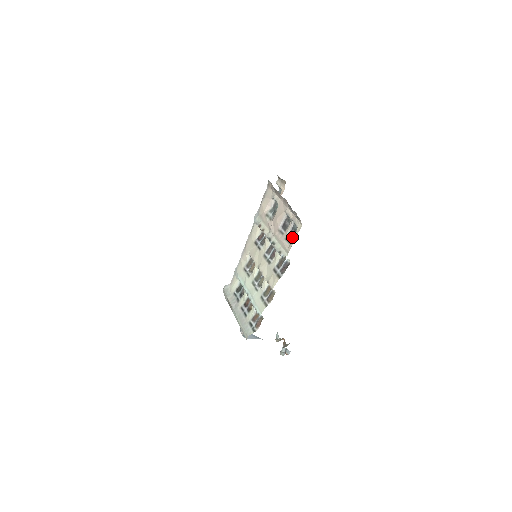
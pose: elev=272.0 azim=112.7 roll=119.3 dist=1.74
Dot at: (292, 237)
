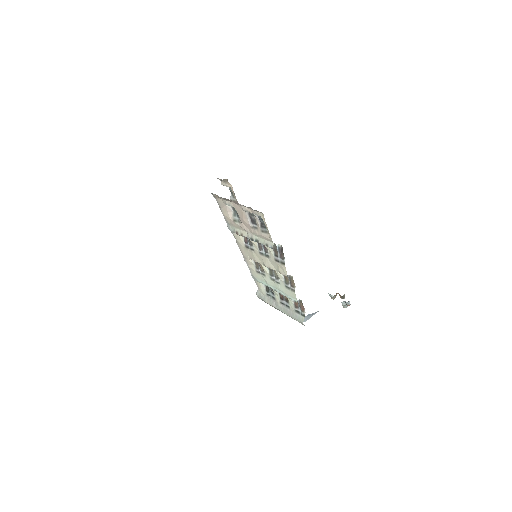
Dot at: (265, 227)
